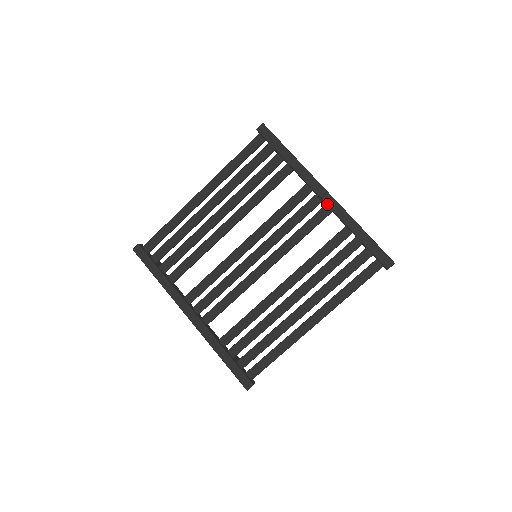
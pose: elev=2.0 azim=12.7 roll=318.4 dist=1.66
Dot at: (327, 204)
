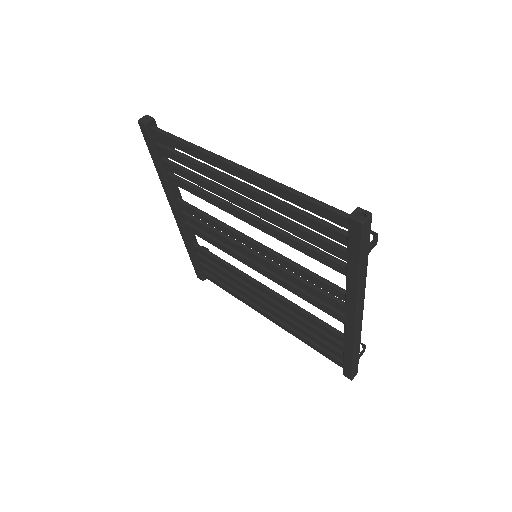
Dot at: (345, 323)
